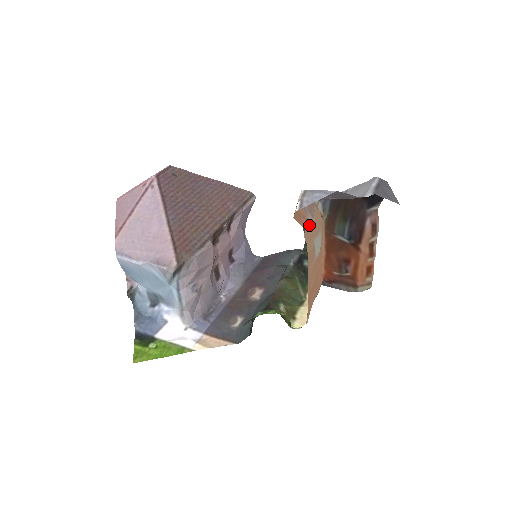
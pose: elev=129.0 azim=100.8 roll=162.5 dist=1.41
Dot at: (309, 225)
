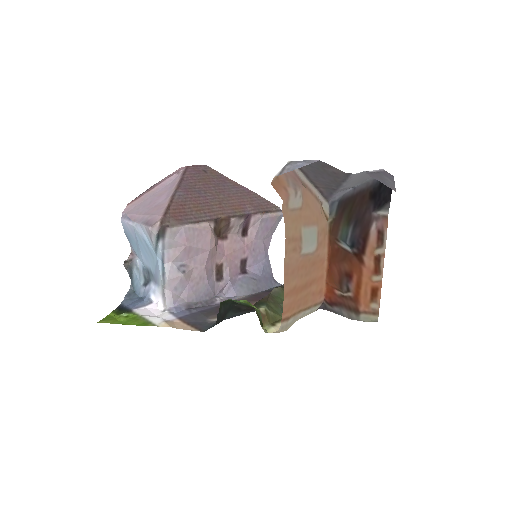
Dot at: (290, 199)
